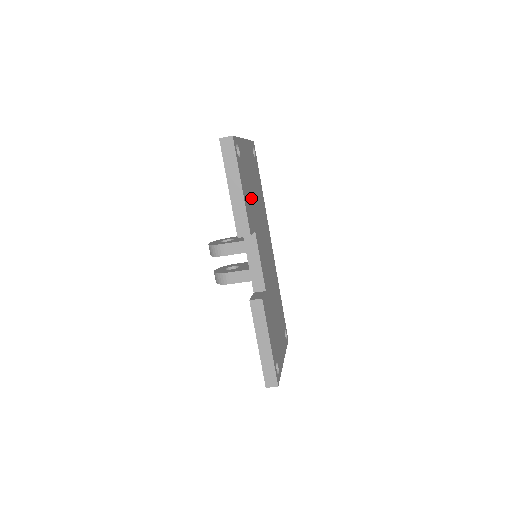
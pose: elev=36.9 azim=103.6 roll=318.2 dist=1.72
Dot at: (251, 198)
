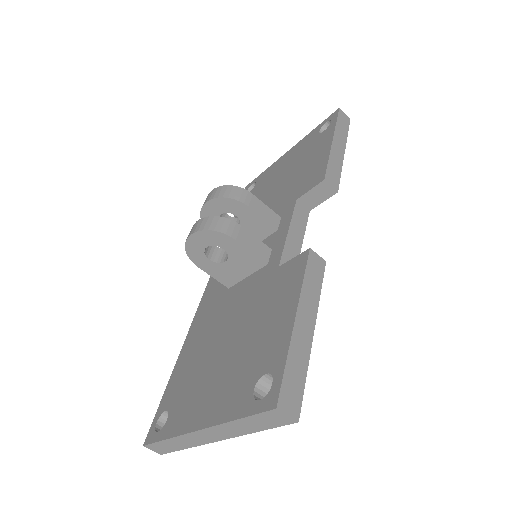
Dot at: occluded
